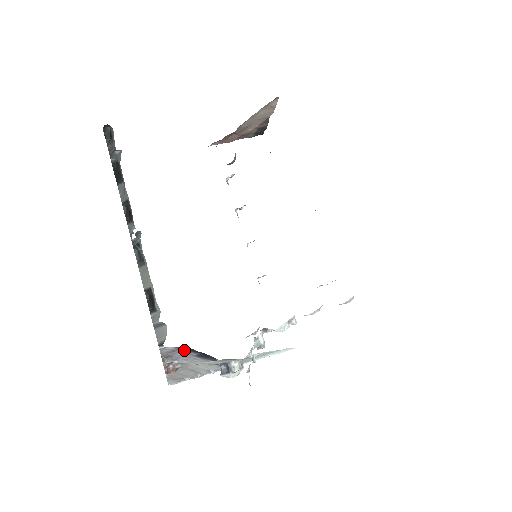
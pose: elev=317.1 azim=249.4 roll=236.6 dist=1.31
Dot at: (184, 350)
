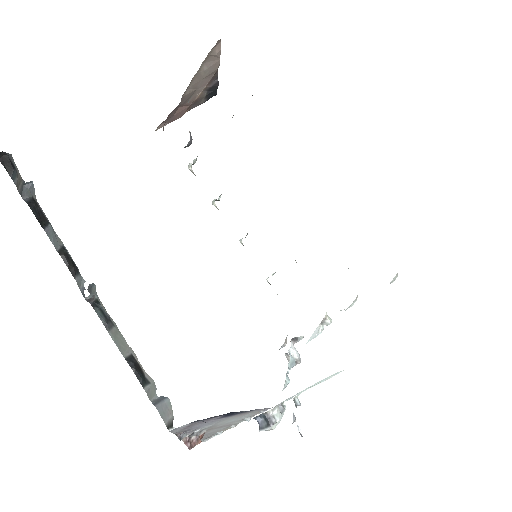
Dot at: (202, 420)
